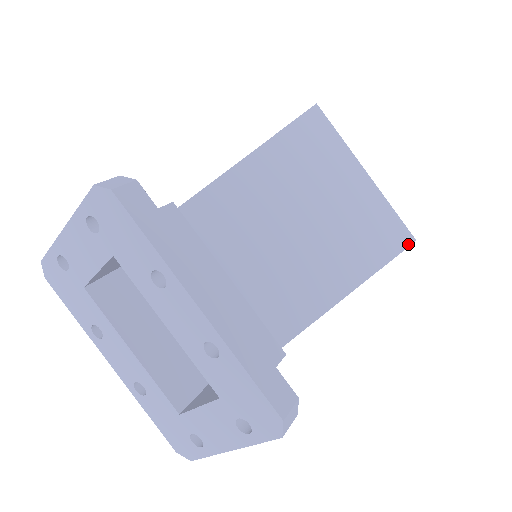
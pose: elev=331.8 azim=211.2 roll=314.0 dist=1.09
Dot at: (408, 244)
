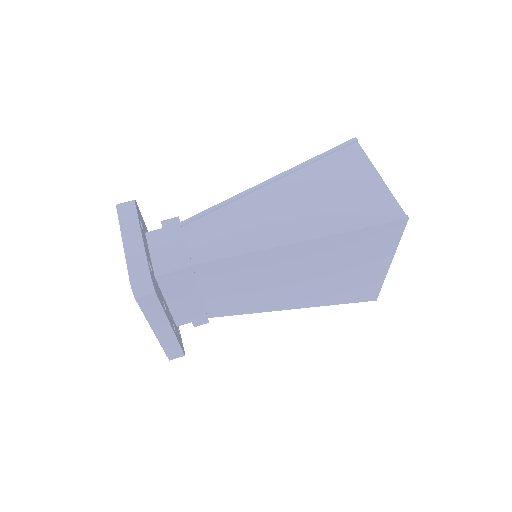
Dot at: (365, 301)
